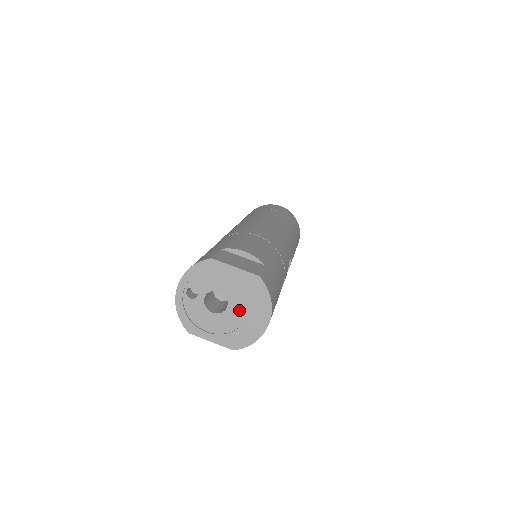
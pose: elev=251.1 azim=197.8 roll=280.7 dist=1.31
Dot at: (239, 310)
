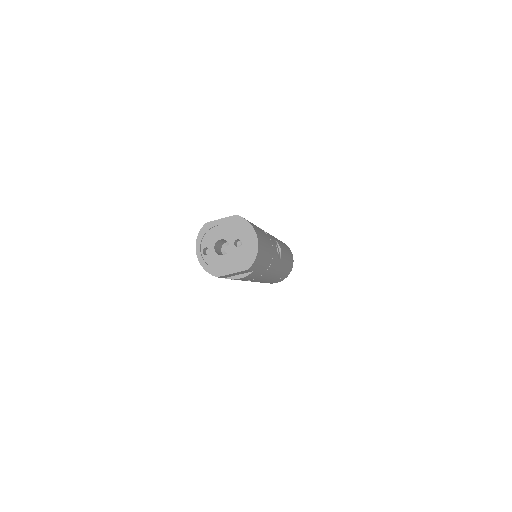
Dot at: occluded
